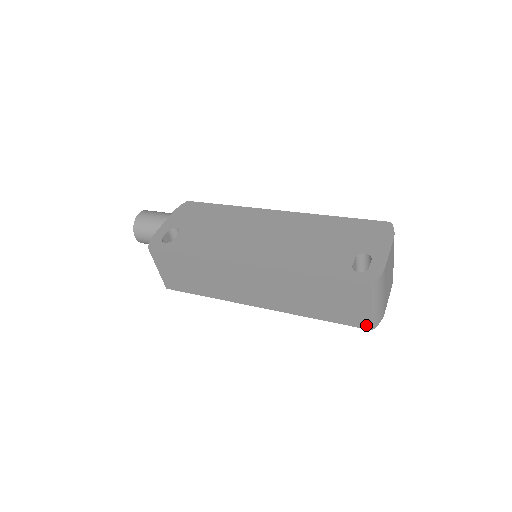
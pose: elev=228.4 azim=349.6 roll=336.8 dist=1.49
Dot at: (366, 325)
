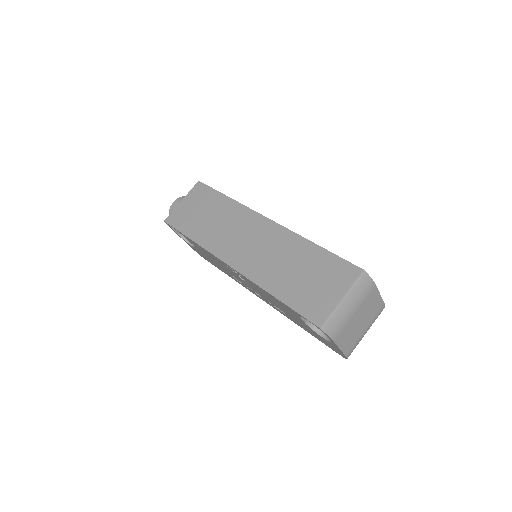
Dot at: (319, 319)
